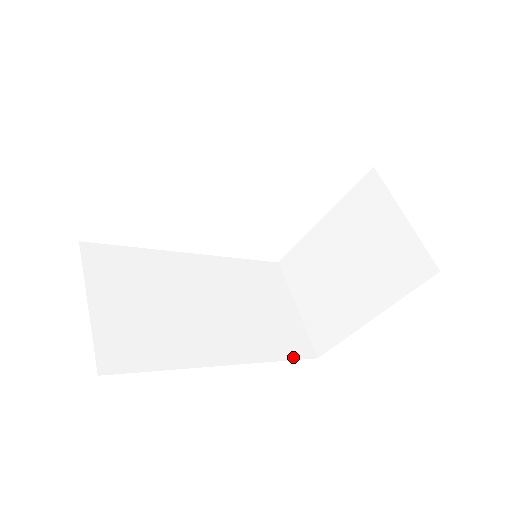
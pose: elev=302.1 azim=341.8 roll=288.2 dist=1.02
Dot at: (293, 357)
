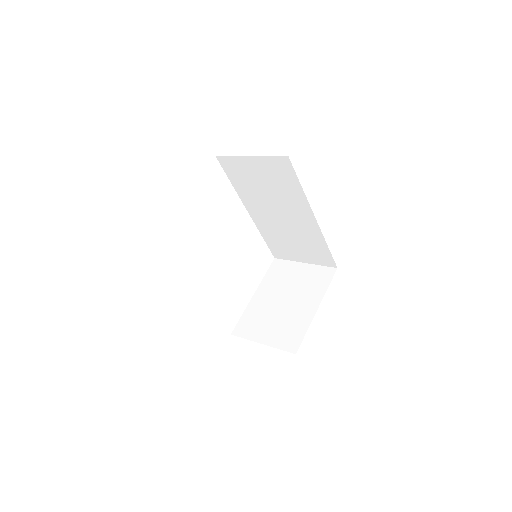
Dot at: occluded
